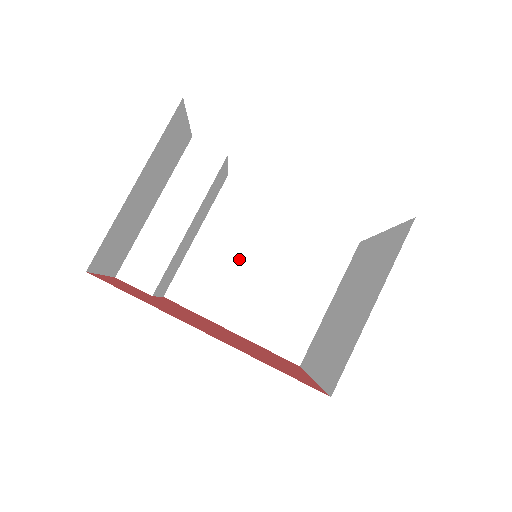
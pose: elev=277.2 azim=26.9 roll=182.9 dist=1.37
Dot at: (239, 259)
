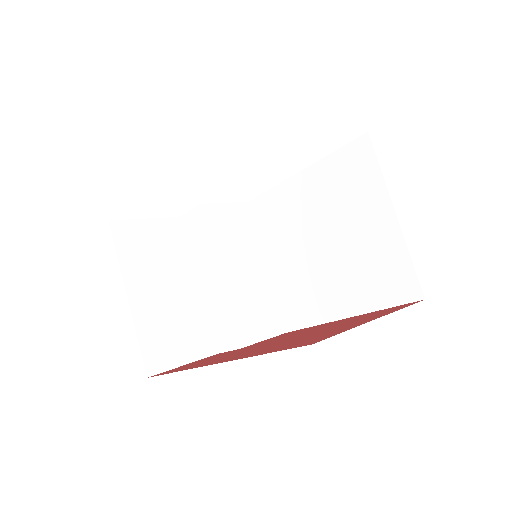
Dot at: (302, 254)
